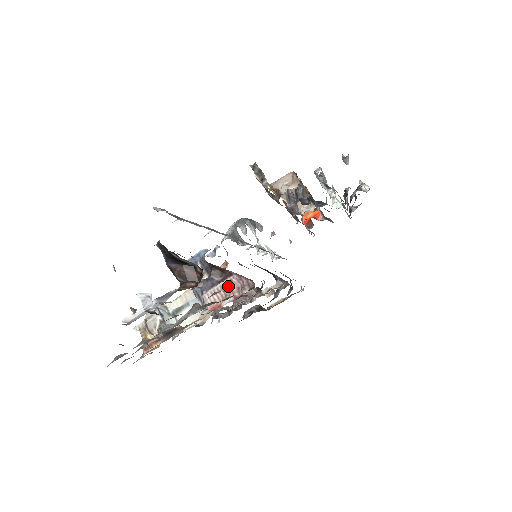
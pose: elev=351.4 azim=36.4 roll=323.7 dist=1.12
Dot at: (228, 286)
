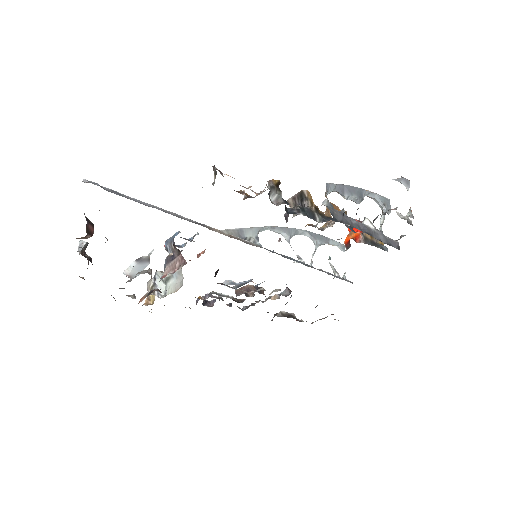
Dot at: (176, 262)
